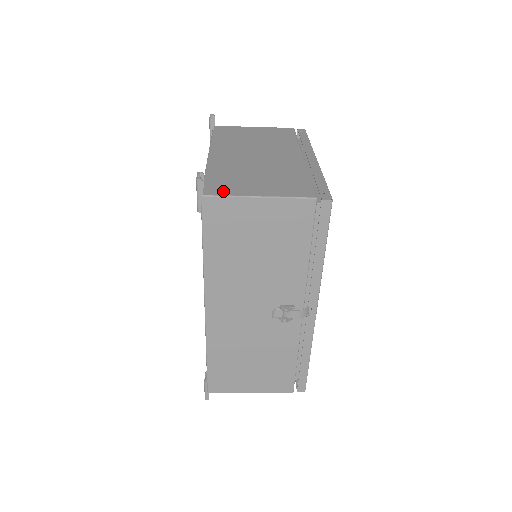
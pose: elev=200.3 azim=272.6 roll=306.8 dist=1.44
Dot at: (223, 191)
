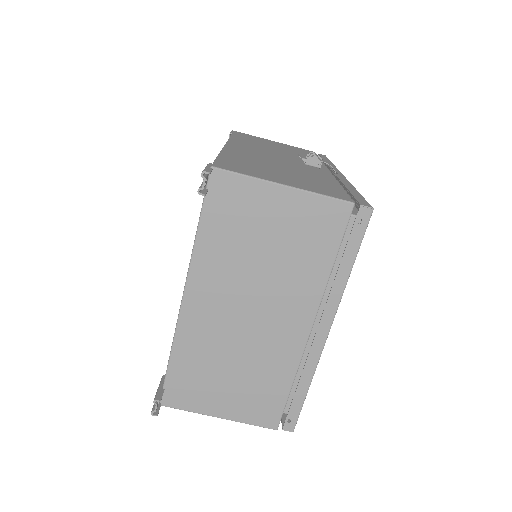
Dot at: occluded
